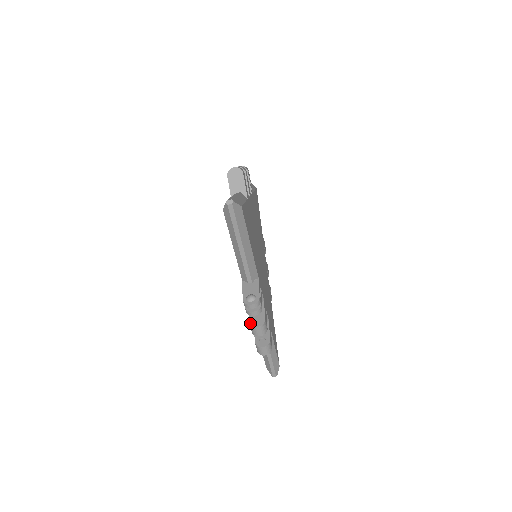
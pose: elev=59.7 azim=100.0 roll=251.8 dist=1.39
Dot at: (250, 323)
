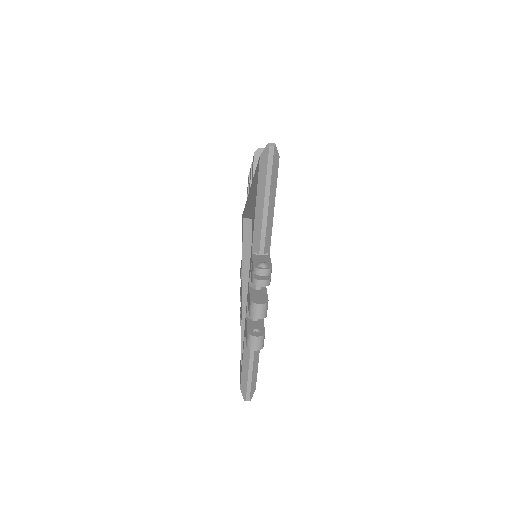
Dot at: (251, 300)
